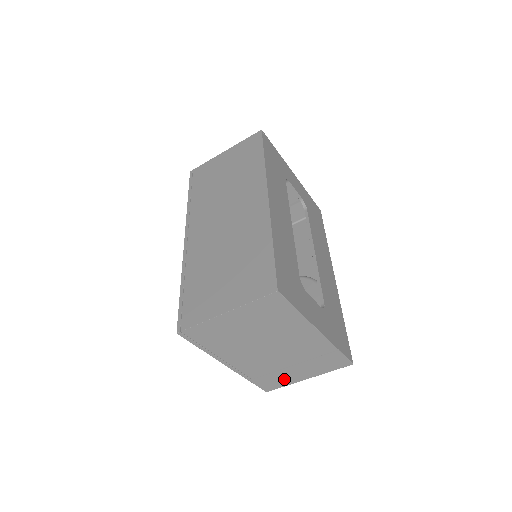
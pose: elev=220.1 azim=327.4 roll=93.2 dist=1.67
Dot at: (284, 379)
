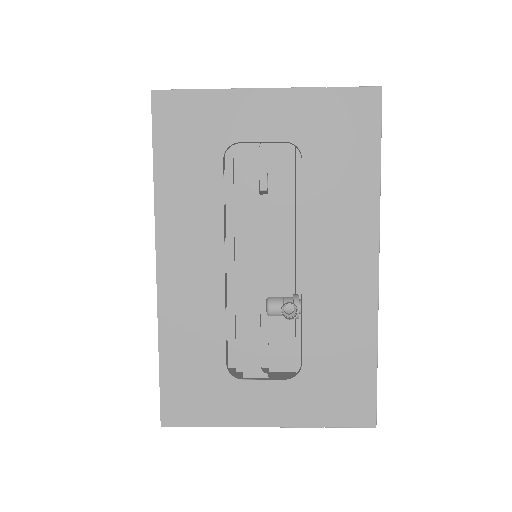
Dot at: occluded
